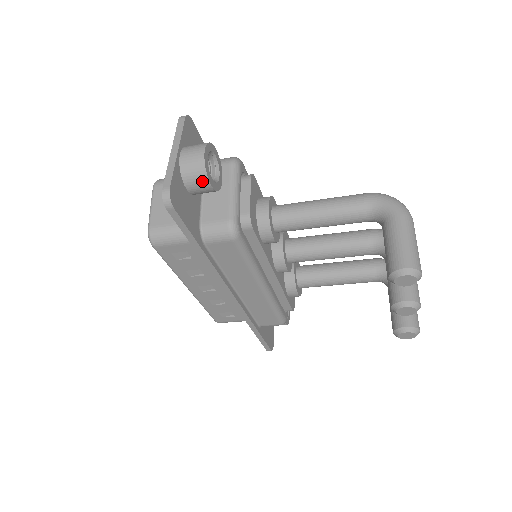
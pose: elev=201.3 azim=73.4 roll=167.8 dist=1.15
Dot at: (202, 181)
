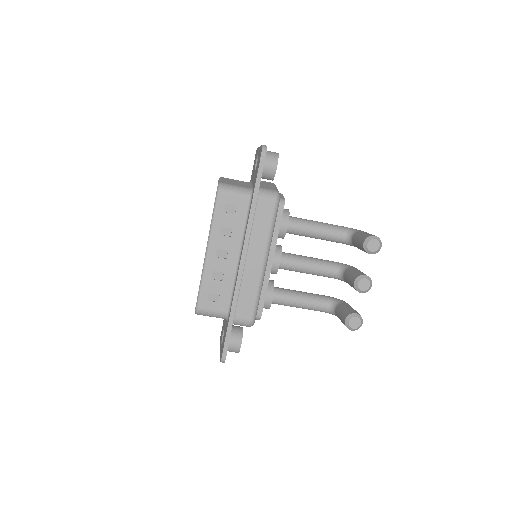
Dot at: (274, 162)
